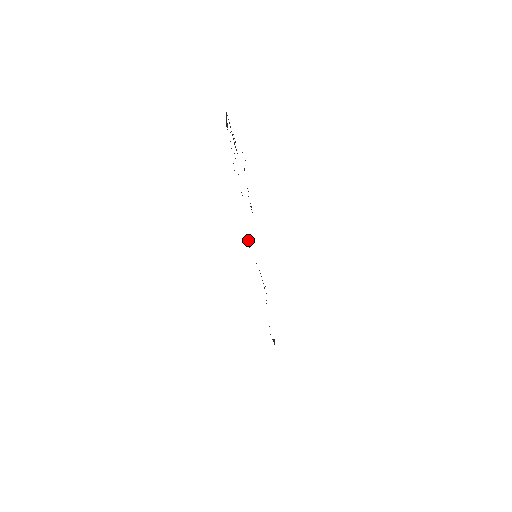
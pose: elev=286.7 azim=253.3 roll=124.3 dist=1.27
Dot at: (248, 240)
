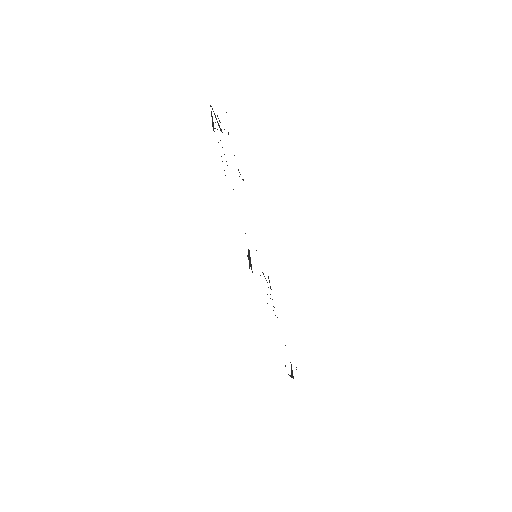
Dot at: (249, 259)
